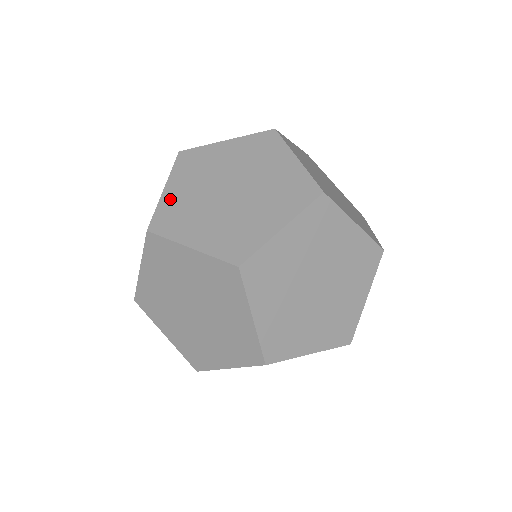
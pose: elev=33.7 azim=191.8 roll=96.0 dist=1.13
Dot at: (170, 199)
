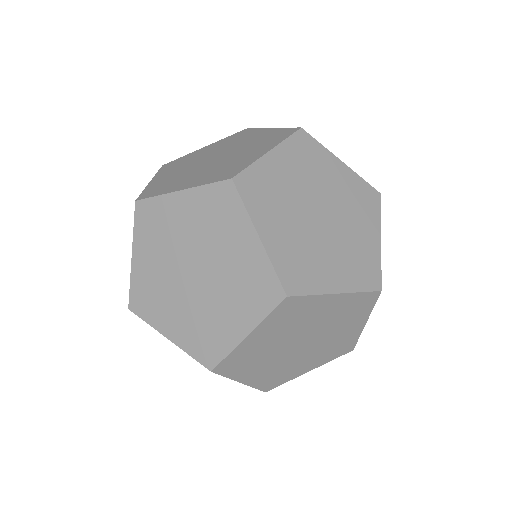
Dot at: (140, 273)
